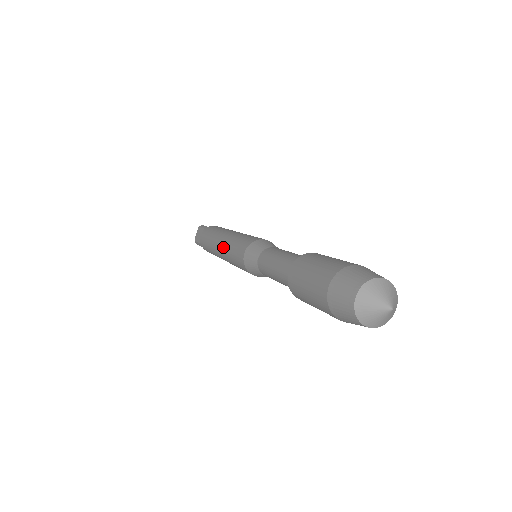
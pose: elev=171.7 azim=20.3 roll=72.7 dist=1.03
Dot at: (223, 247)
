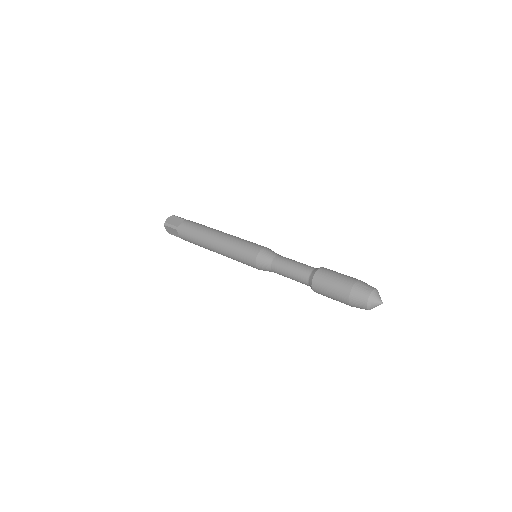
Dot at: (224, 255)
